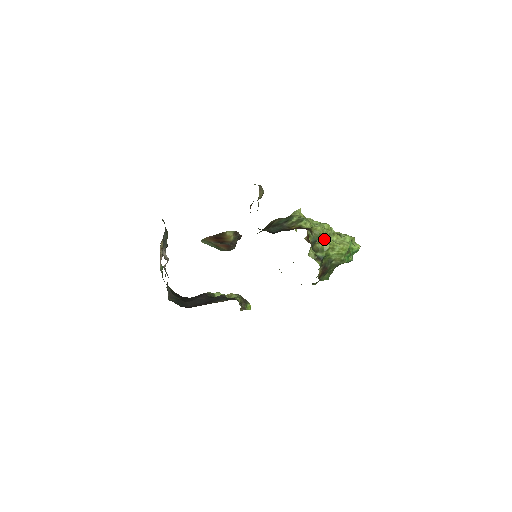
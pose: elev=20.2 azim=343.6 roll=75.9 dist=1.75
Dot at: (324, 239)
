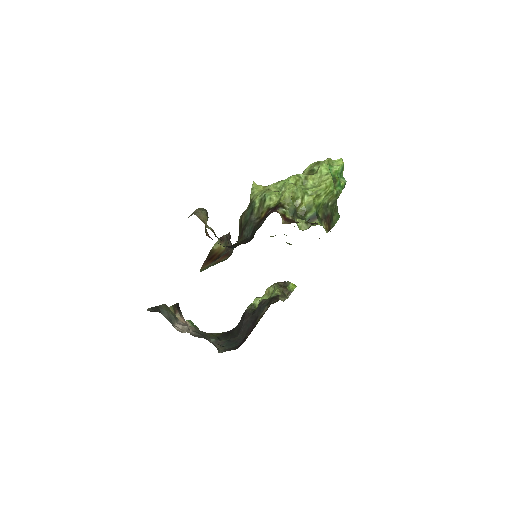
Dot at: (301, 197)
